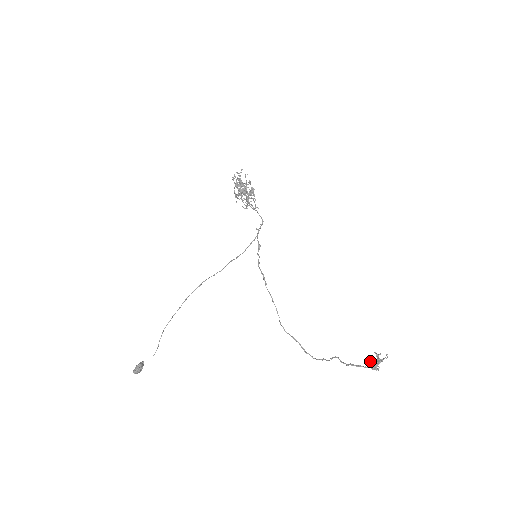
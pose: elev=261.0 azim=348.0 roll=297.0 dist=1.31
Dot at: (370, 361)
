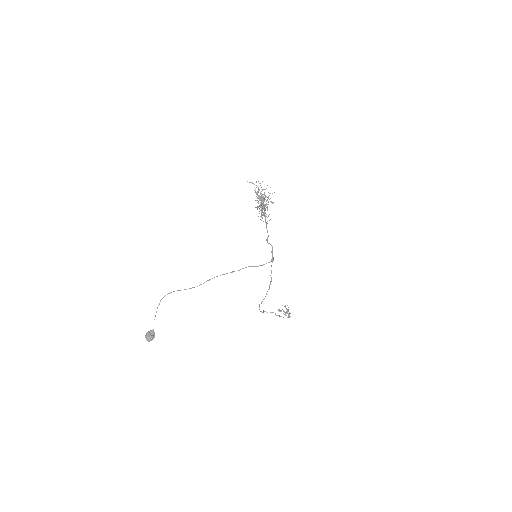
Dot at: (285, 312)
